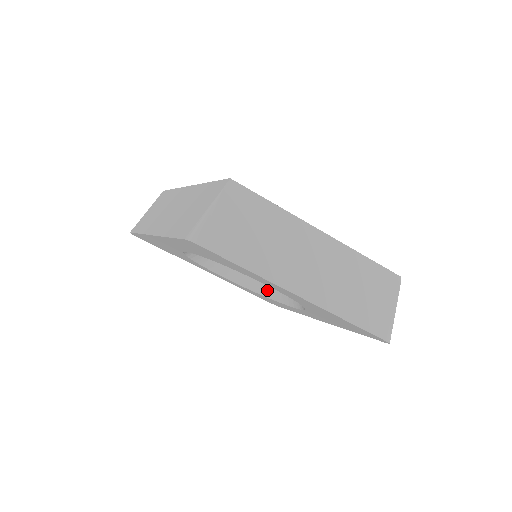
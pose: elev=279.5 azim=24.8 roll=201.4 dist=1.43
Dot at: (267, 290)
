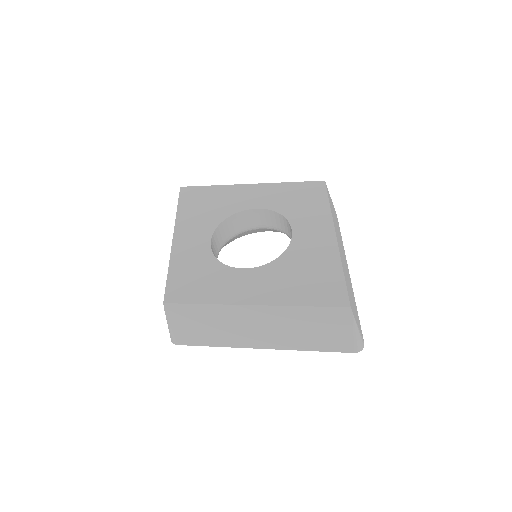
Dot at: occluded
